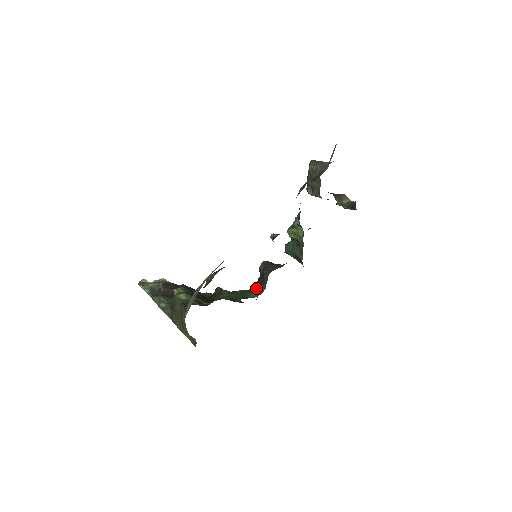
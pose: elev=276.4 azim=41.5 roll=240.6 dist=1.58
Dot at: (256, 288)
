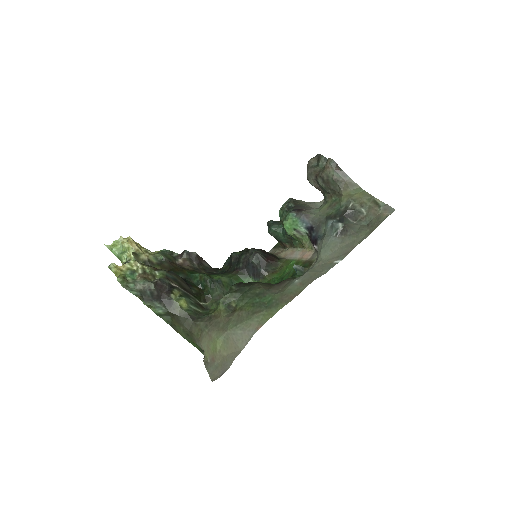
Dot at: (244, 276)
